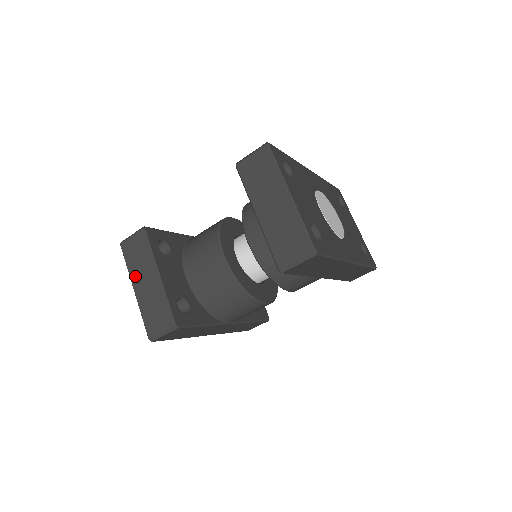
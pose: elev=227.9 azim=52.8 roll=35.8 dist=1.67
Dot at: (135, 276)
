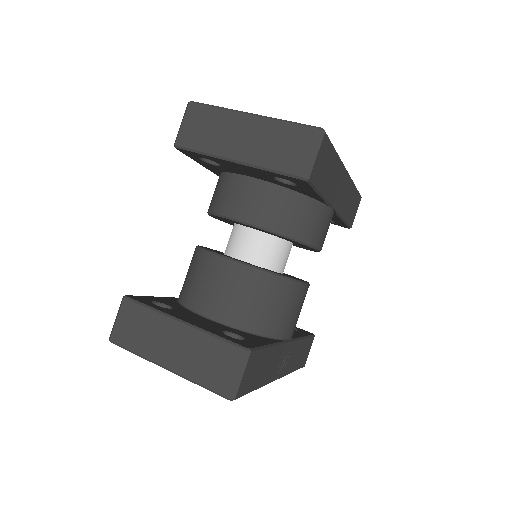
Dot at: (154, 352)
